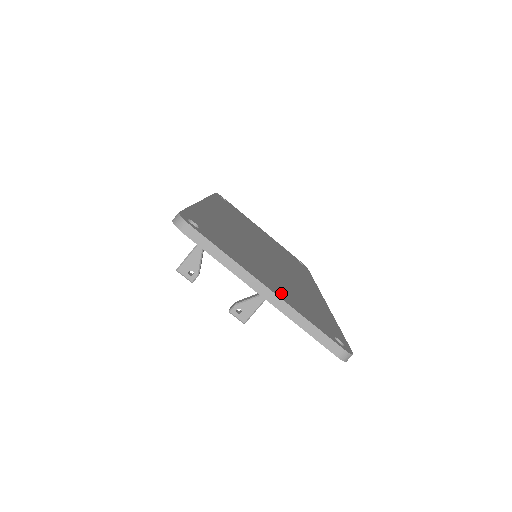
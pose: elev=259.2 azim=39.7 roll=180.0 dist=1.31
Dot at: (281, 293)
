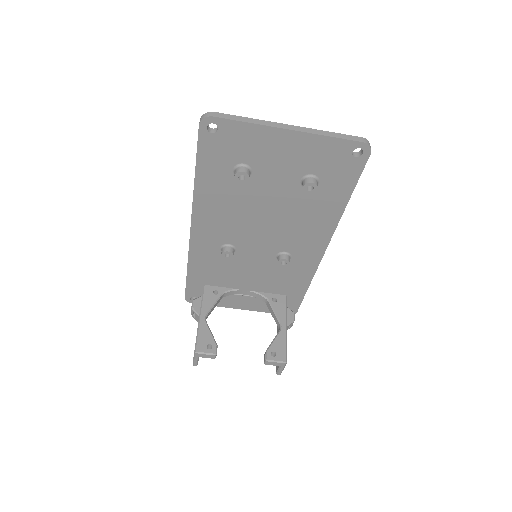
Dot at: occluded
